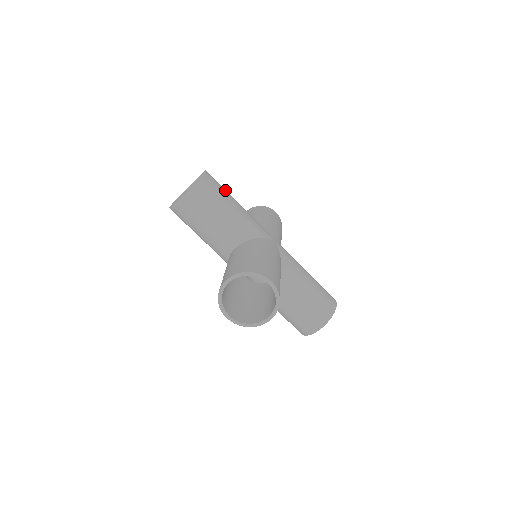
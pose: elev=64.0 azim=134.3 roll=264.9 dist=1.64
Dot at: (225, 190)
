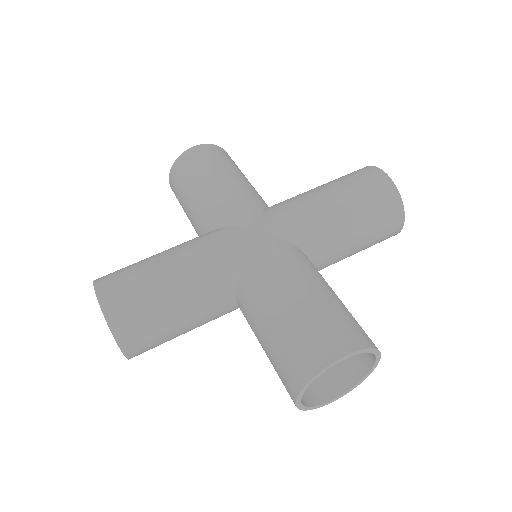
Dot at: (140, 274)
